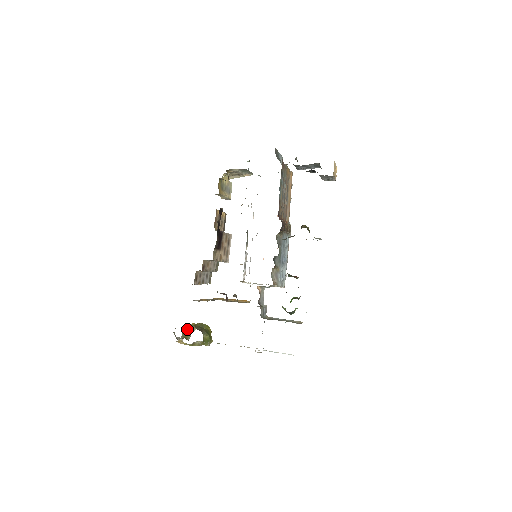
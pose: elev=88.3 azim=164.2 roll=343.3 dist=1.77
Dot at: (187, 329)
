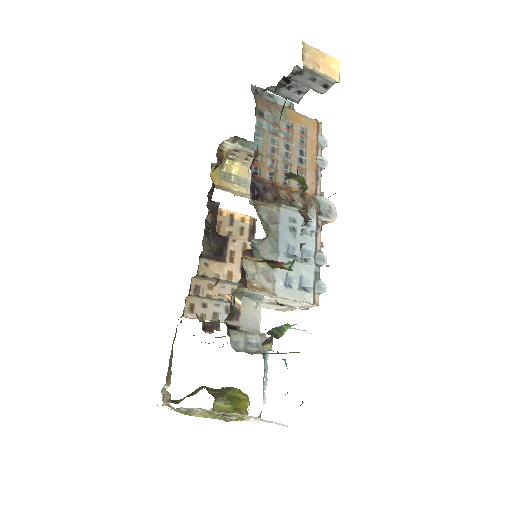
Dot at: (194, 391)
